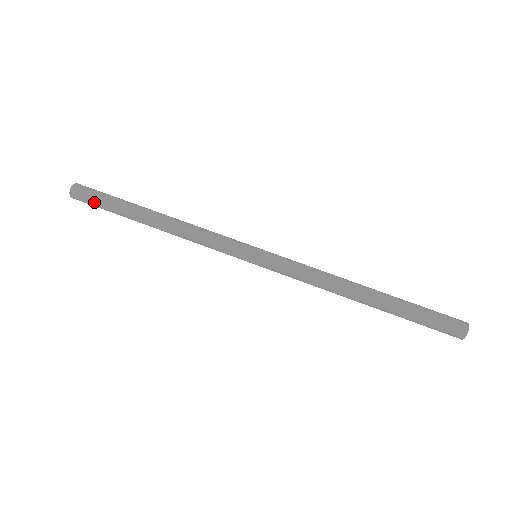
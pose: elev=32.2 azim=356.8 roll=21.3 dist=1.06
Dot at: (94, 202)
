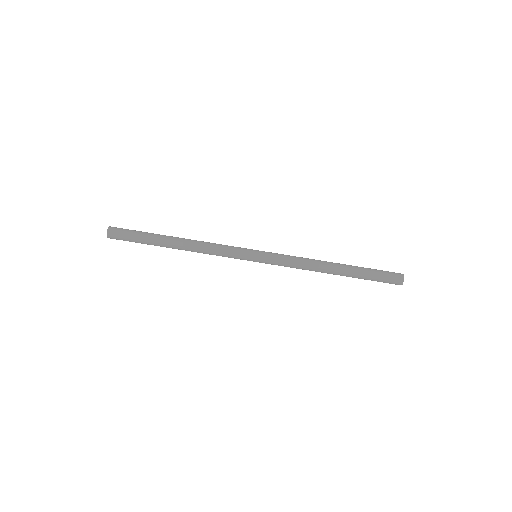
Dot at: (128, 235)
